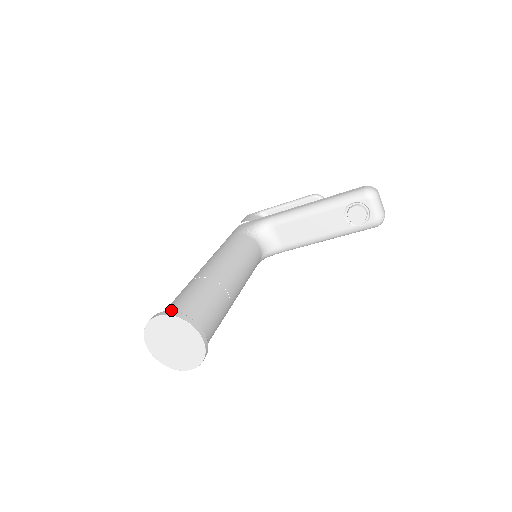
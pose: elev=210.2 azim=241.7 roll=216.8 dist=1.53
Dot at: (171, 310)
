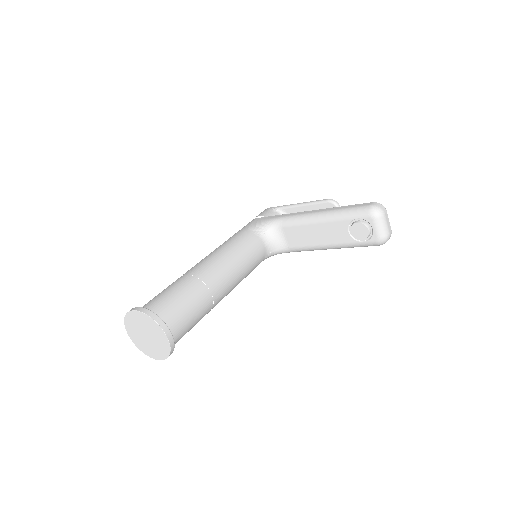
Dot at: (148, 306)
